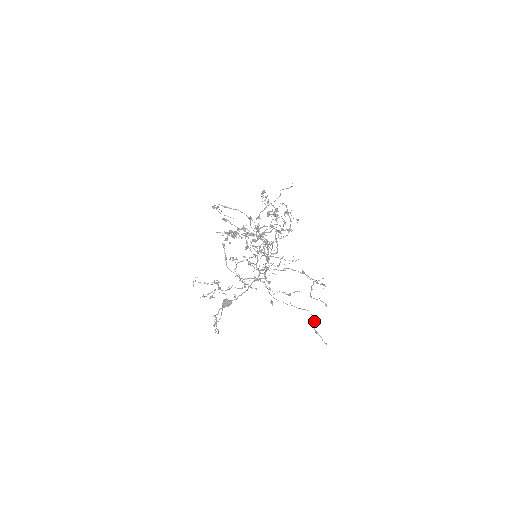
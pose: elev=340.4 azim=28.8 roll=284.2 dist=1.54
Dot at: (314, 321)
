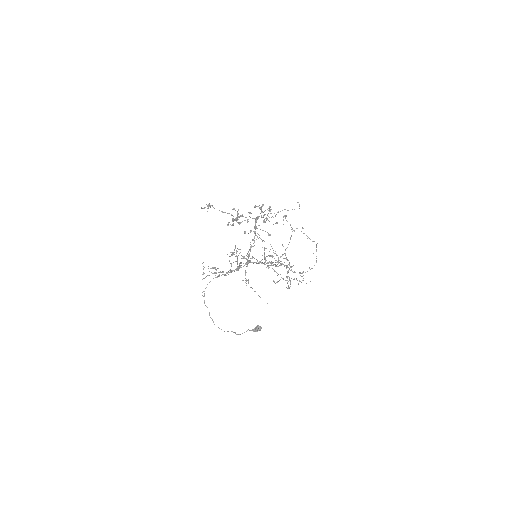
Dot at: (236, 268)
